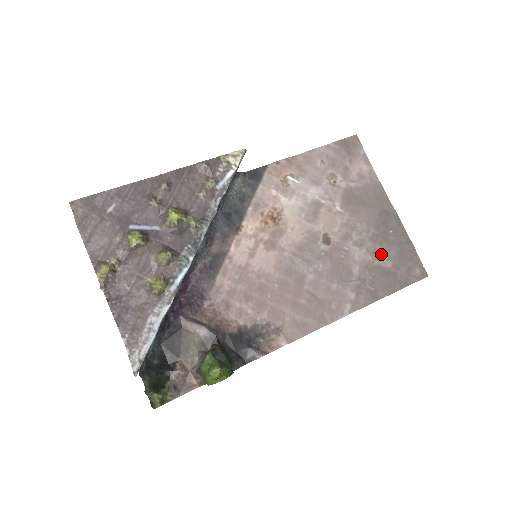
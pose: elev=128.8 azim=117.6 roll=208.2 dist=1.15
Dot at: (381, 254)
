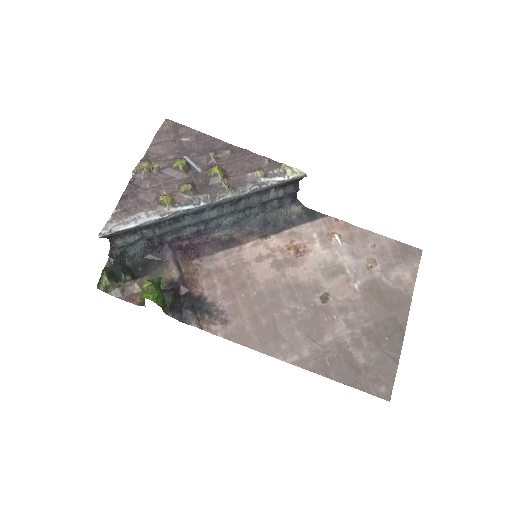
Dot at: (362, 347)
